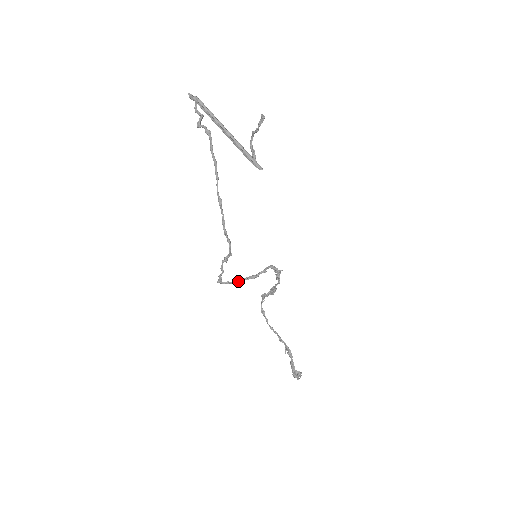
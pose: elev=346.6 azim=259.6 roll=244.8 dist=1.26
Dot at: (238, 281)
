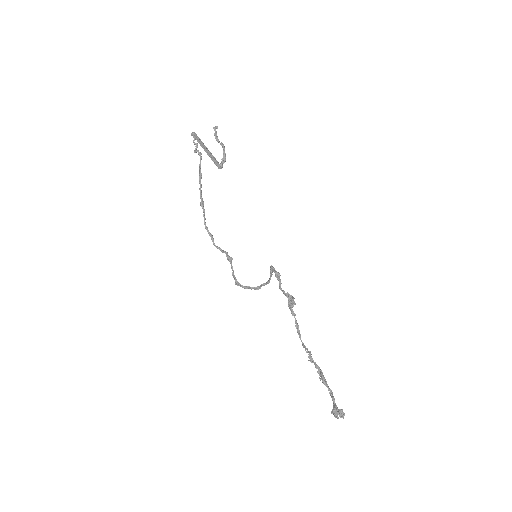
Dot at: (259, 287)
